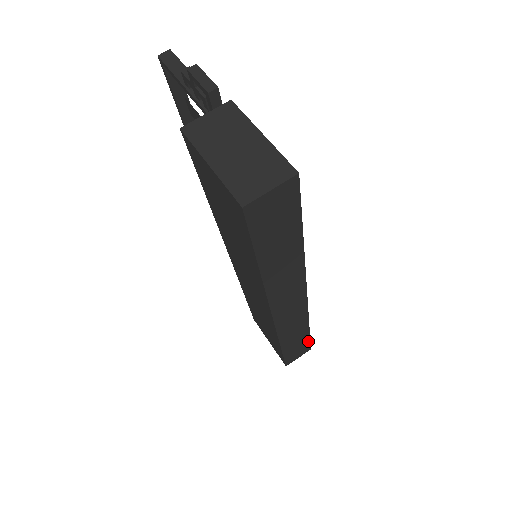
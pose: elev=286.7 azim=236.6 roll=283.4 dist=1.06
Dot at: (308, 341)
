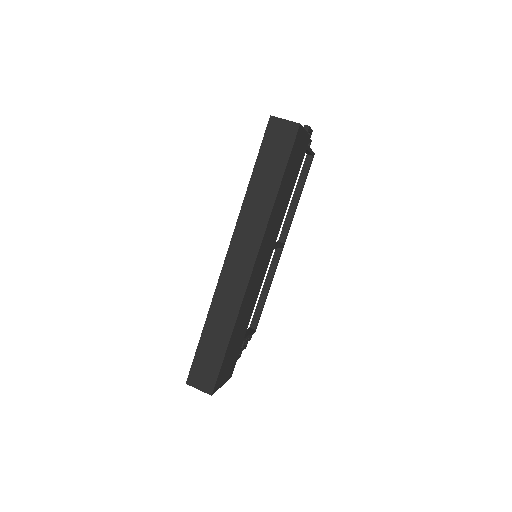
Dot at: (219, 367)
